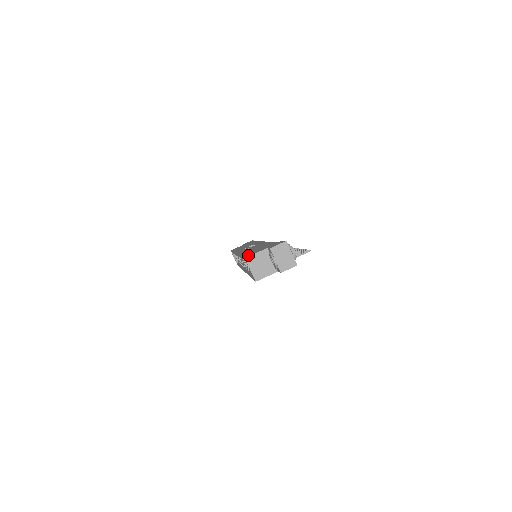
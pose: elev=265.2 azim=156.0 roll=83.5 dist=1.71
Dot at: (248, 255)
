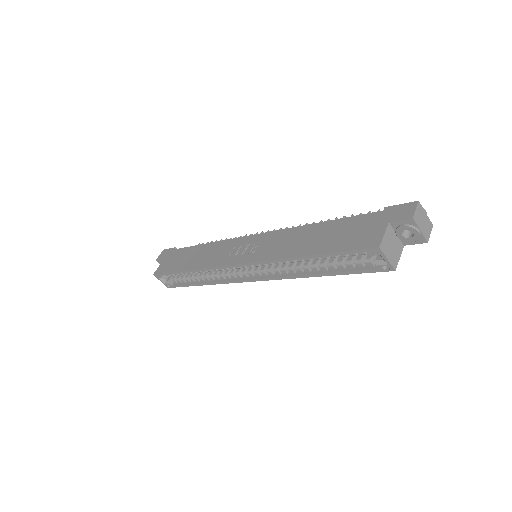
Dot at: (365, 244)
